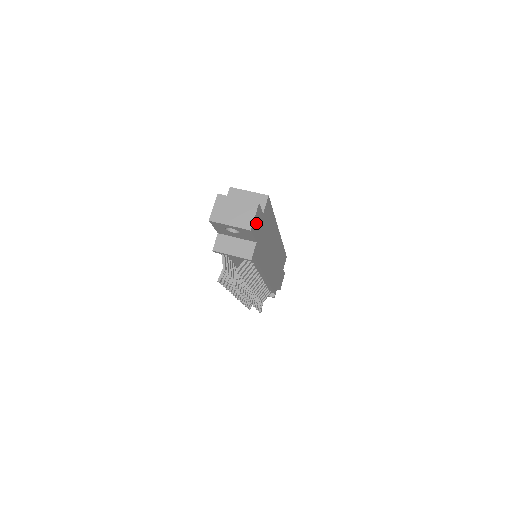
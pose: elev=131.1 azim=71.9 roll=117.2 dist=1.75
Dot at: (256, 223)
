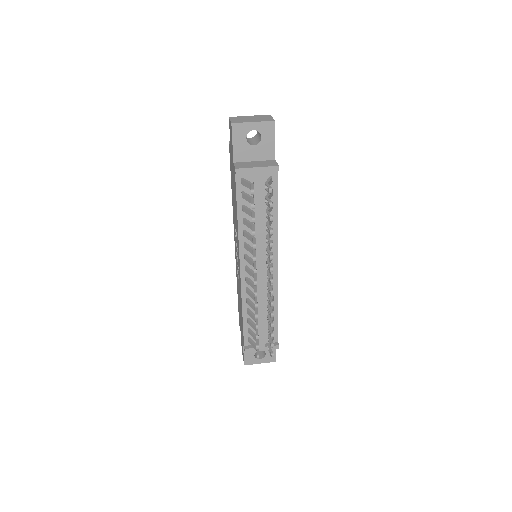
Dot at: occluded
